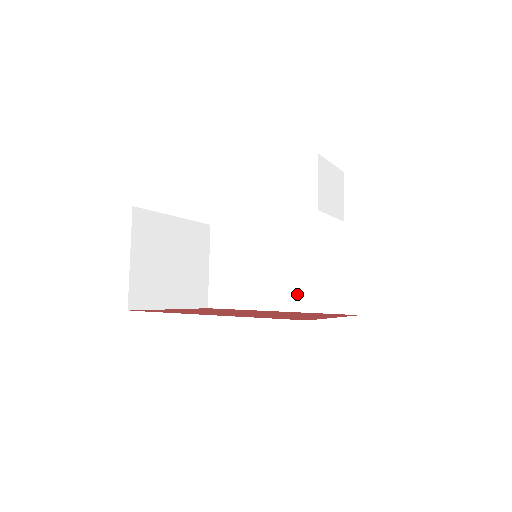
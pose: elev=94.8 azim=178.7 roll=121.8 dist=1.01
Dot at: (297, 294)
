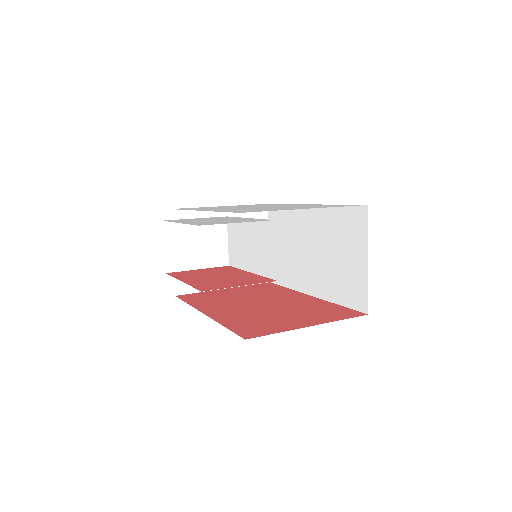
Dot at: (323, 282)
